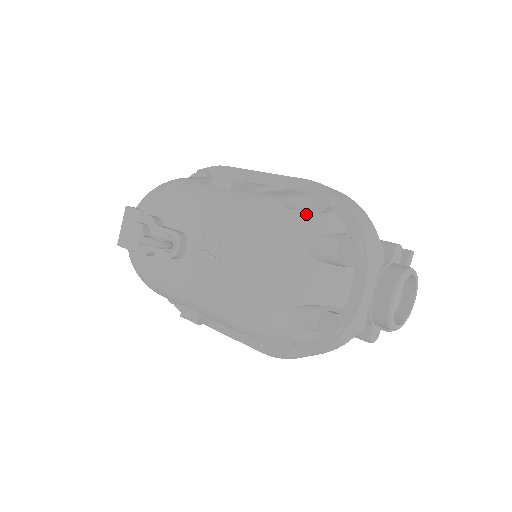
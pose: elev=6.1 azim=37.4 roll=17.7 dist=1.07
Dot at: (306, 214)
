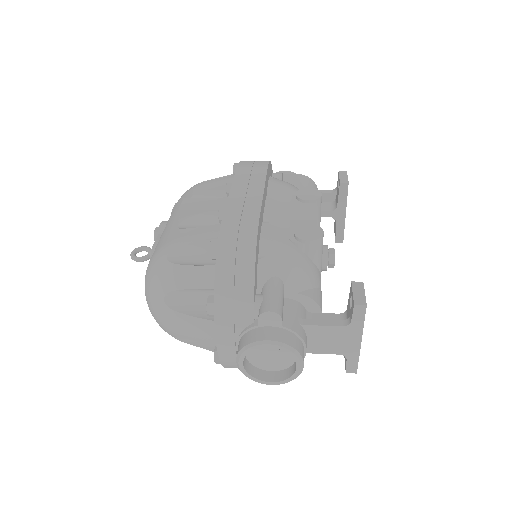
Dot at: (178, 267)
